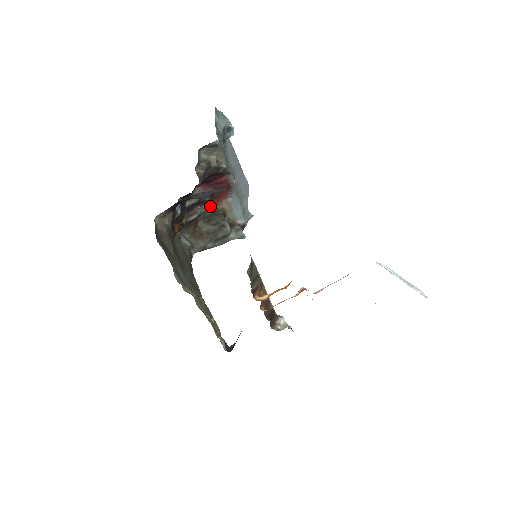
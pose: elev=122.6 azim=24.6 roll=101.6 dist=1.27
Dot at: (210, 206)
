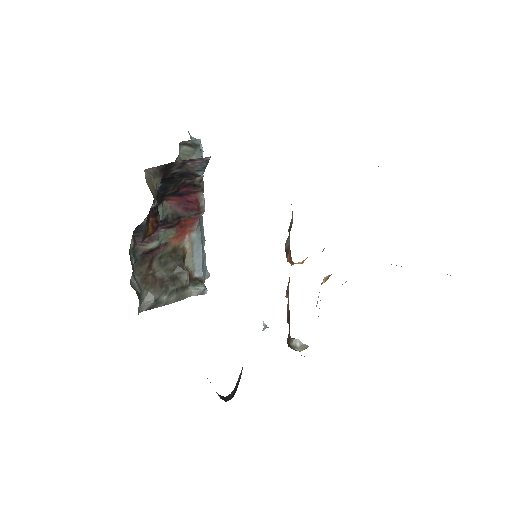
Dot at: (171, 239)
